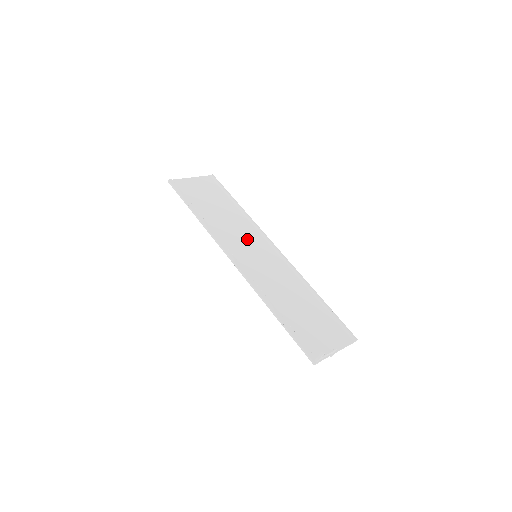
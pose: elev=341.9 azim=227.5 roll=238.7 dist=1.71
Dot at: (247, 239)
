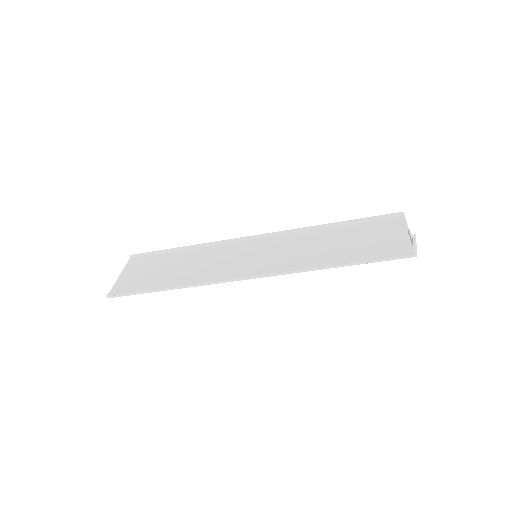
Dot at: (230, 256)
